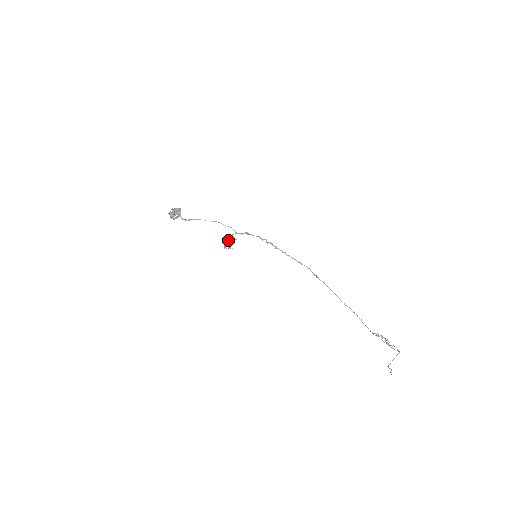
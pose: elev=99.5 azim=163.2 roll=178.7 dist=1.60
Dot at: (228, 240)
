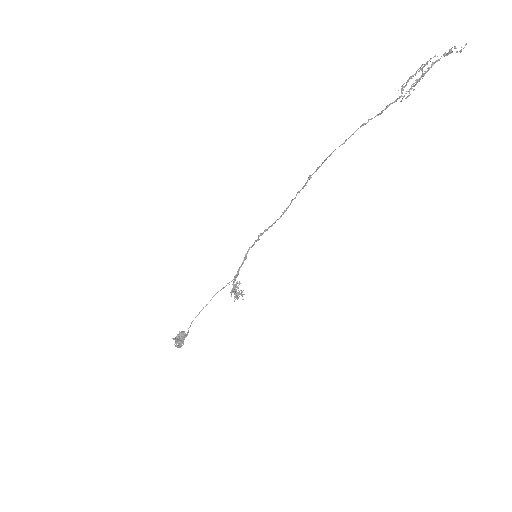
Dot at: (232, 289)
